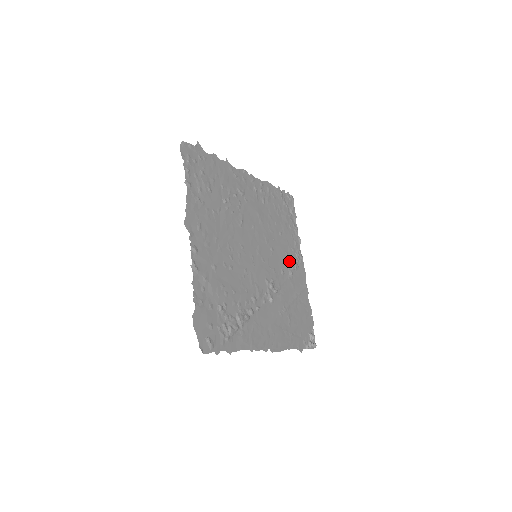
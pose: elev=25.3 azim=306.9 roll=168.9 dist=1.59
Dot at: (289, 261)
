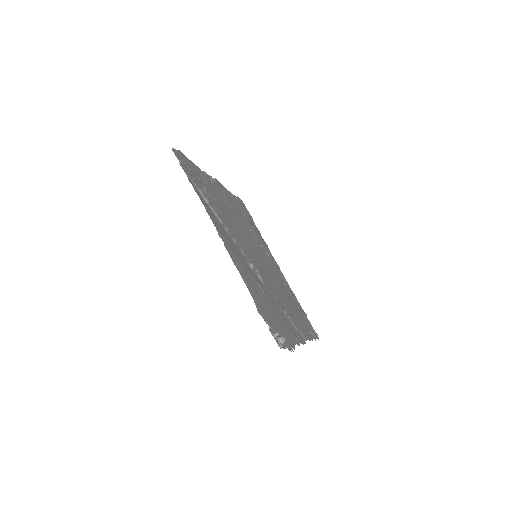
Dot at: (288, 314)
